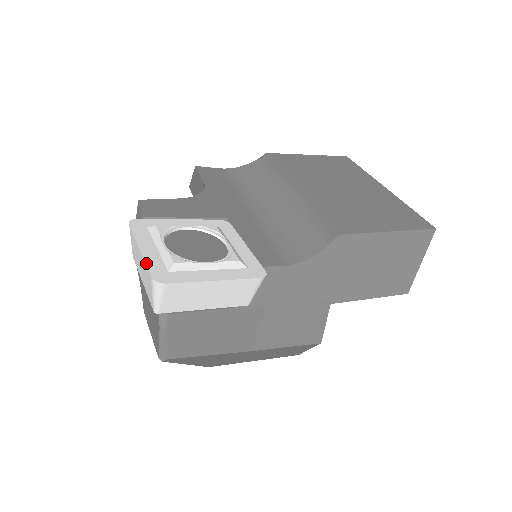
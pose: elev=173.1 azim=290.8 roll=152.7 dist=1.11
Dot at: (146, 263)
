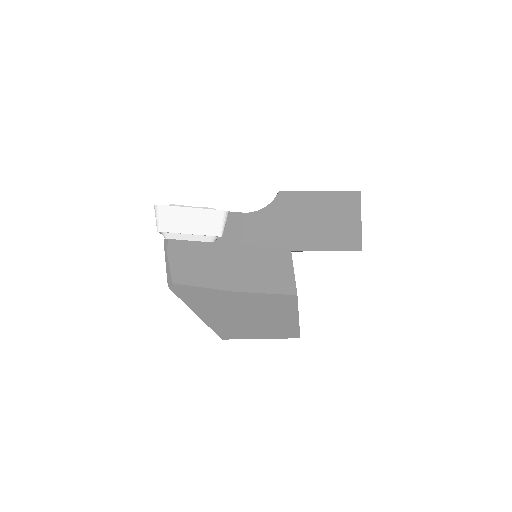
Dot at: occluded
